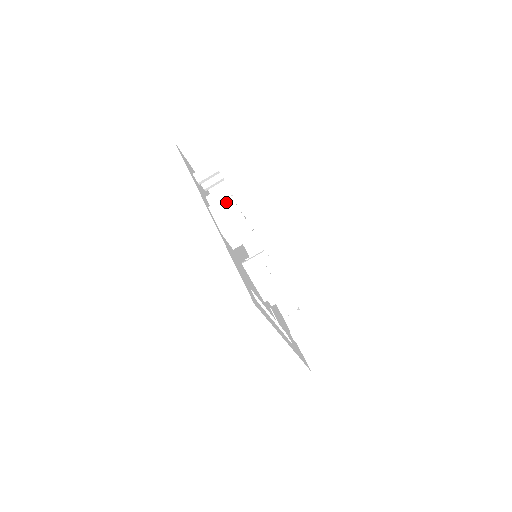
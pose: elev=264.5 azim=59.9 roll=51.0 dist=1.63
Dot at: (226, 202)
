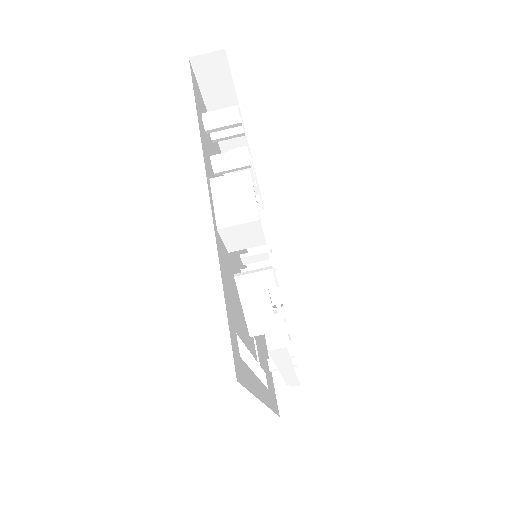
Dot at: (239, 181)
